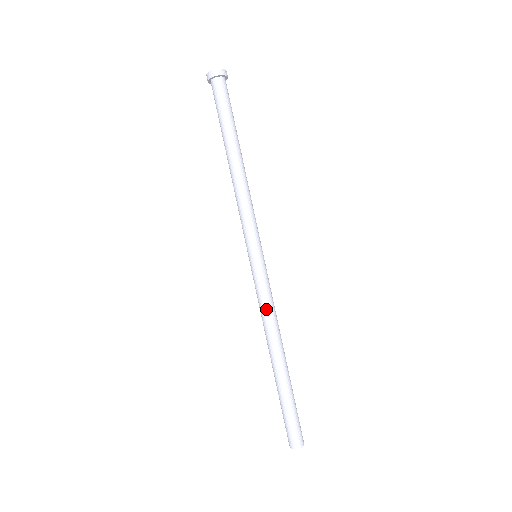
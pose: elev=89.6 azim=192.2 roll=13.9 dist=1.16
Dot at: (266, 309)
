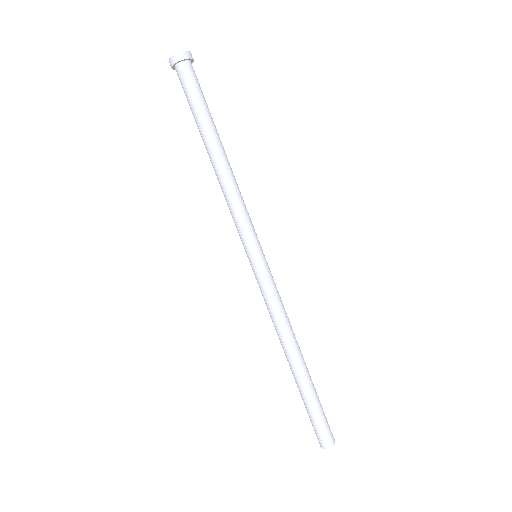
Dot at: (276, 311)
